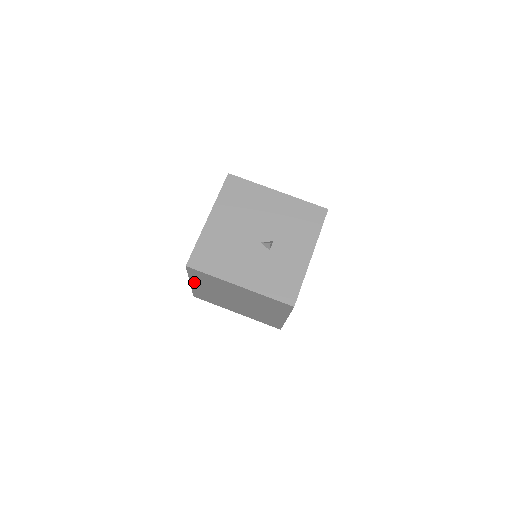
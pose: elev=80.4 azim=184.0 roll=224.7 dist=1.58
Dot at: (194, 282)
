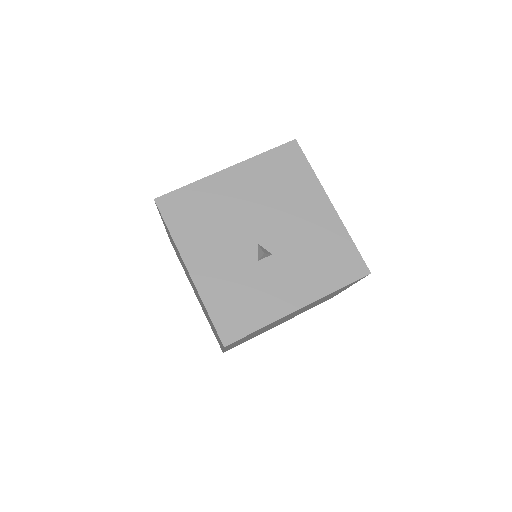
Dot at: (165, 227)
